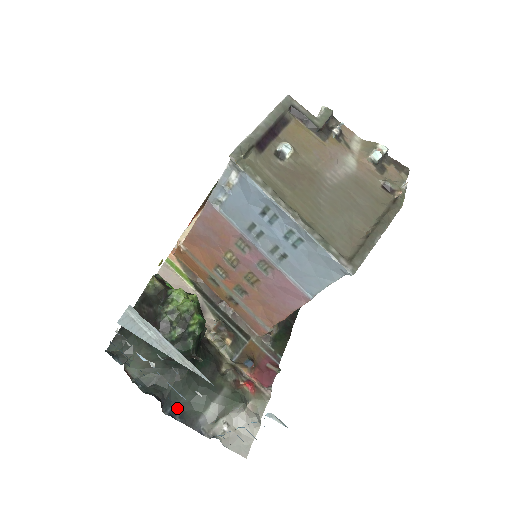
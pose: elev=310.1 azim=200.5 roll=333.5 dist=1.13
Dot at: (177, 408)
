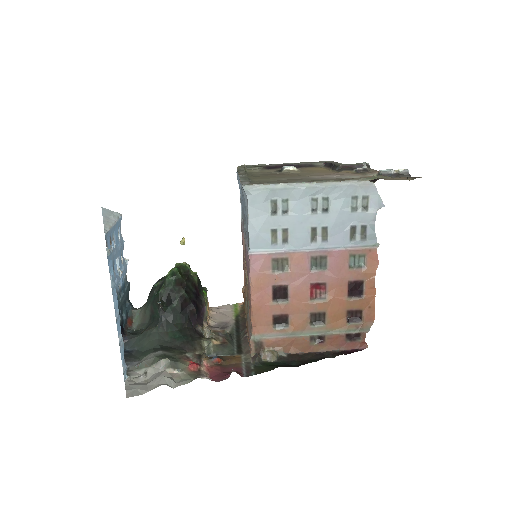
Dot at: (132, 351)
